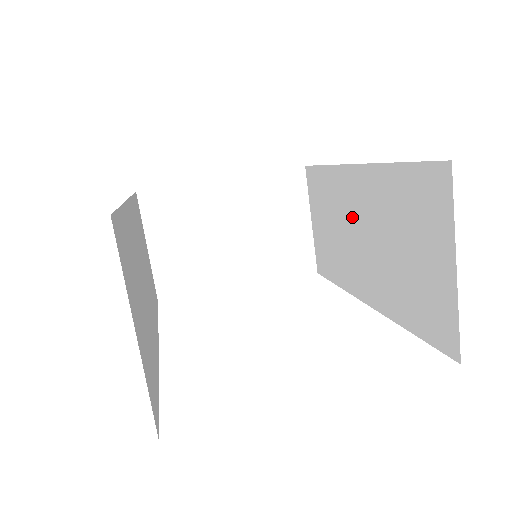
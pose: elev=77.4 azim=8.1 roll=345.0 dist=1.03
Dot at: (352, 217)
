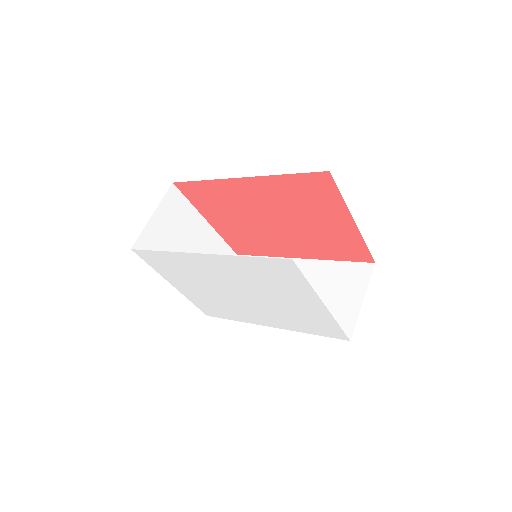
Dot at: occluded
